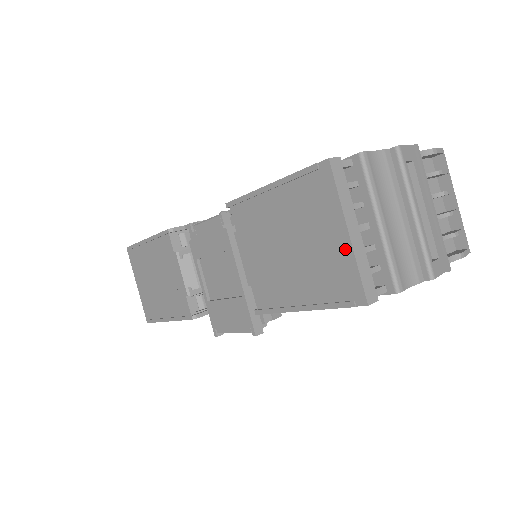
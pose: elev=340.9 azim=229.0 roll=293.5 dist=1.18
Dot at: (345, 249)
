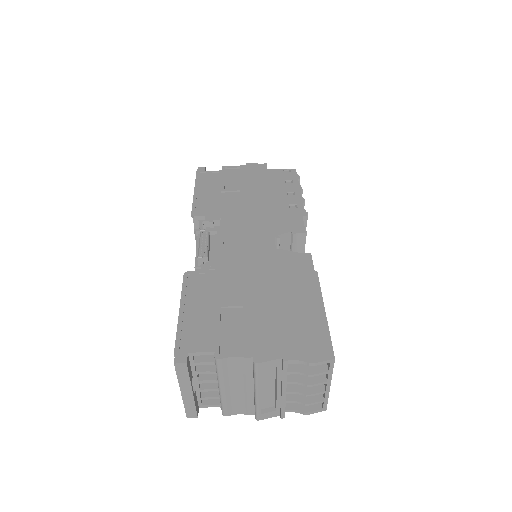
Dot at: occluded
